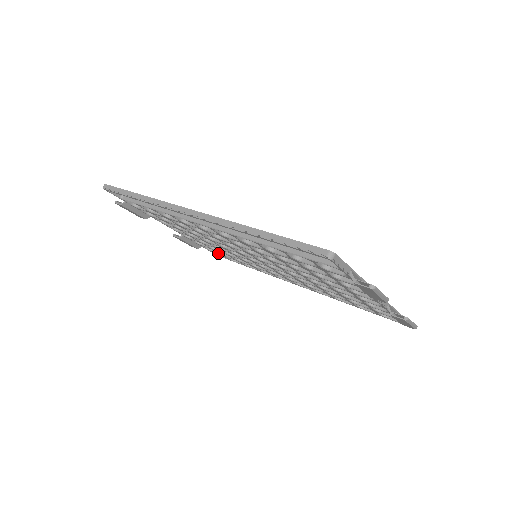
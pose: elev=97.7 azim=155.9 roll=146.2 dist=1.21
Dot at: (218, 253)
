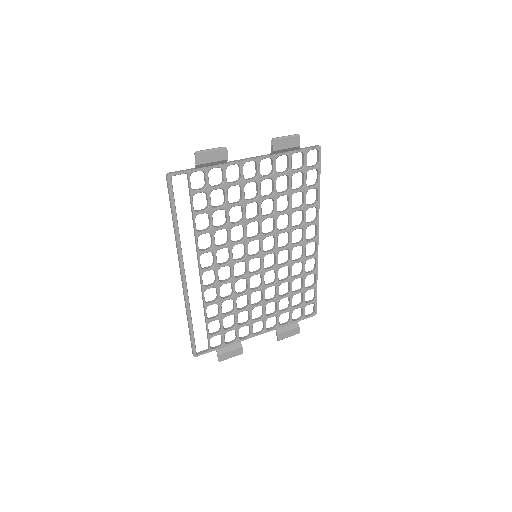
Dot at: (302, 309)
